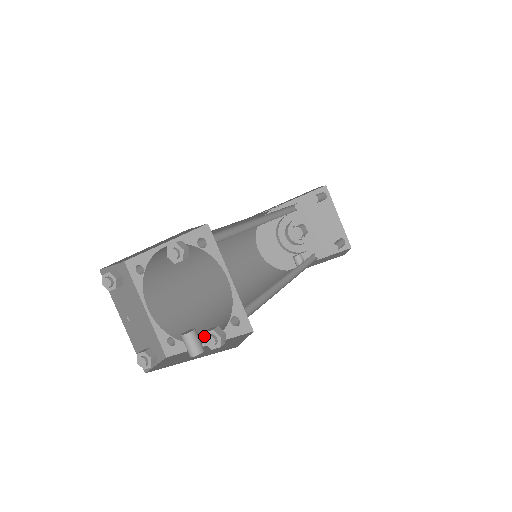
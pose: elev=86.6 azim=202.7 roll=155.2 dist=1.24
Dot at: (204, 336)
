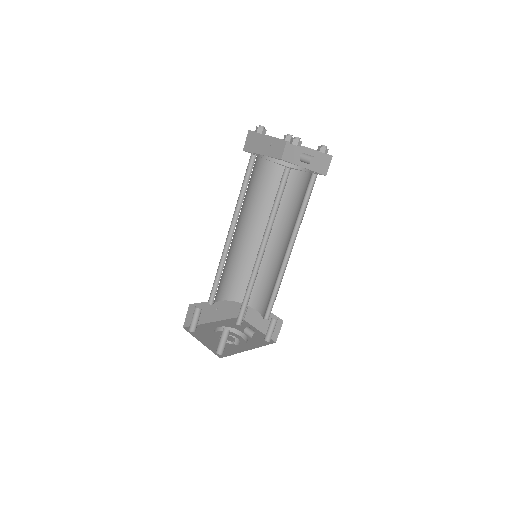
Dot at: (319, 146)
